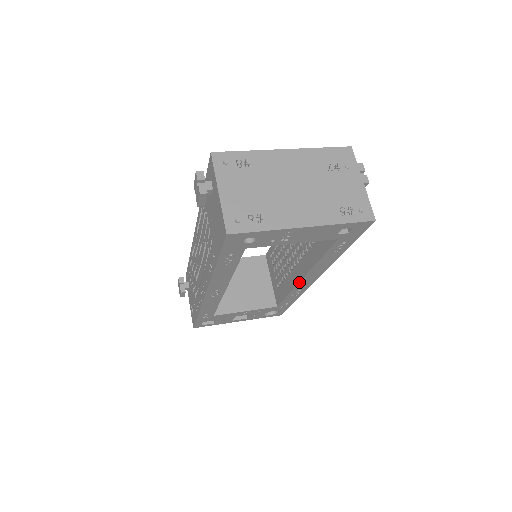
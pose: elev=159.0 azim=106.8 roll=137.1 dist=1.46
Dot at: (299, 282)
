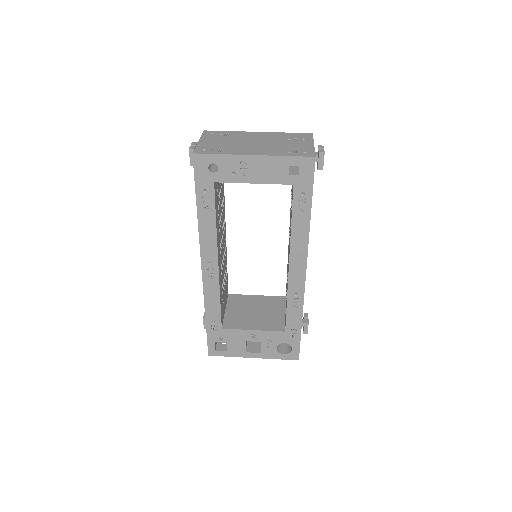
Dot at: (289, 273)
